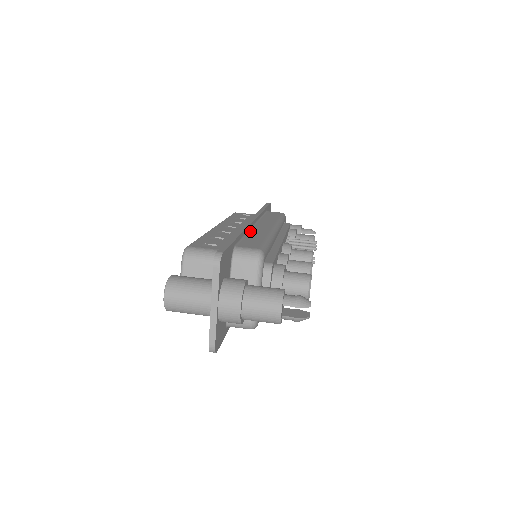
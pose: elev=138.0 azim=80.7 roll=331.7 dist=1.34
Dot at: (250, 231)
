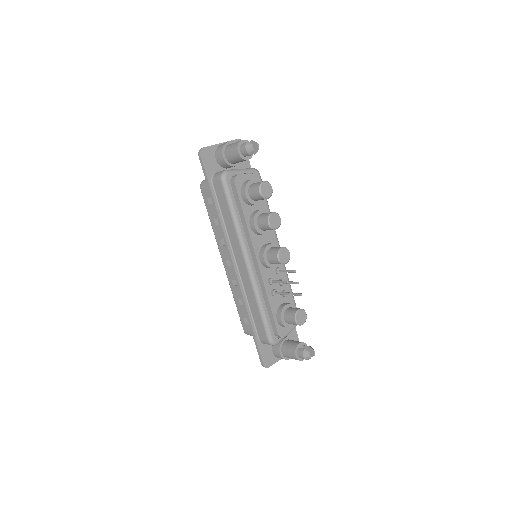
Dot at: occluded
